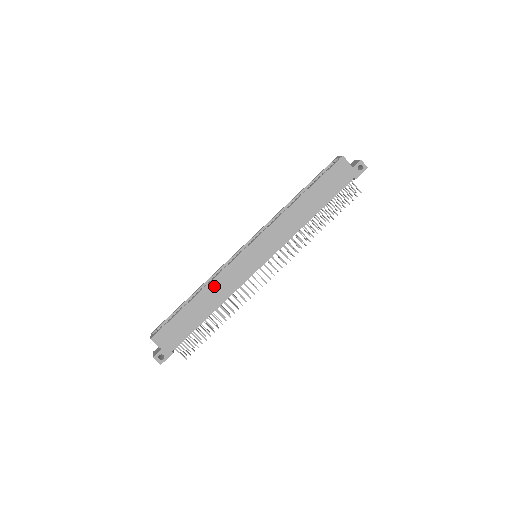
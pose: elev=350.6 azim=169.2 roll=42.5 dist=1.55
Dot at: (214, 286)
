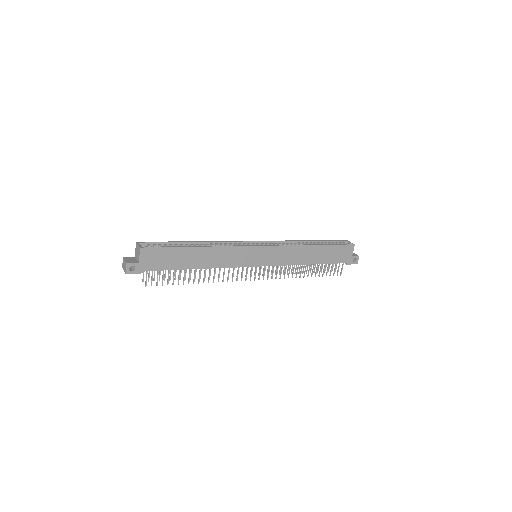
Dot at: (218, 251)
